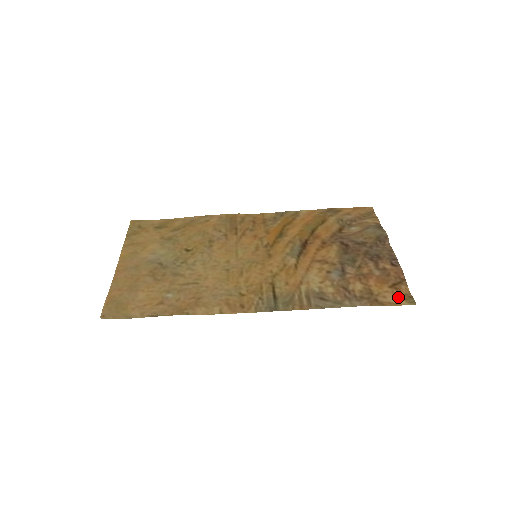
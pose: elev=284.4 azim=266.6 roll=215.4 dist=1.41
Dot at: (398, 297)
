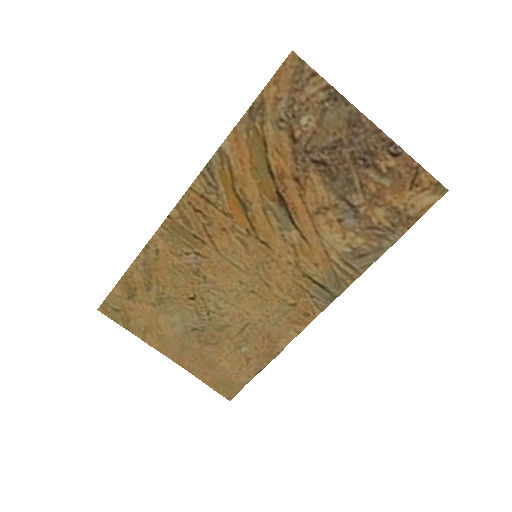
Dot at: (426, 195)
